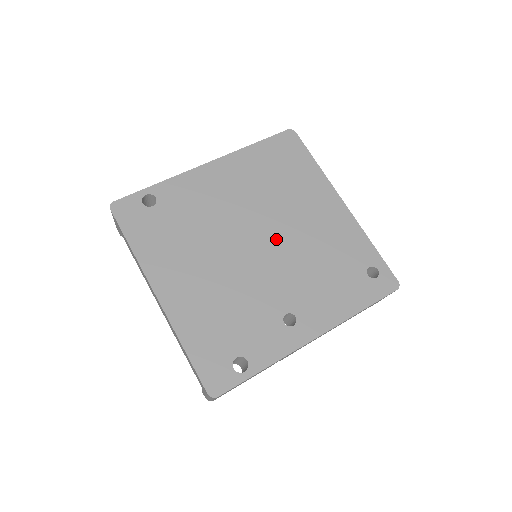
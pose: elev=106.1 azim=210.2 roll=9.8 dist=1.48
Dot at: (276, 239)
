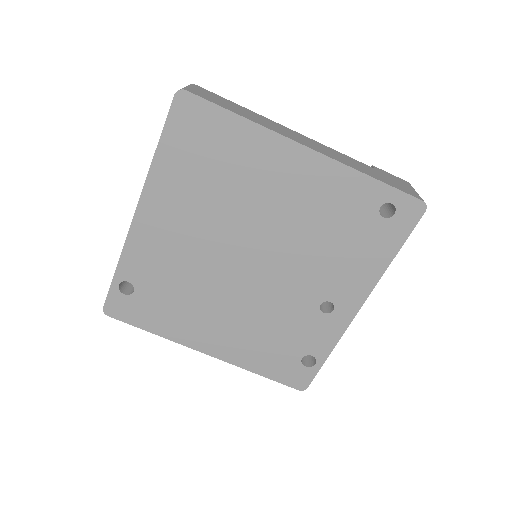
Dot at: (263, 245)
